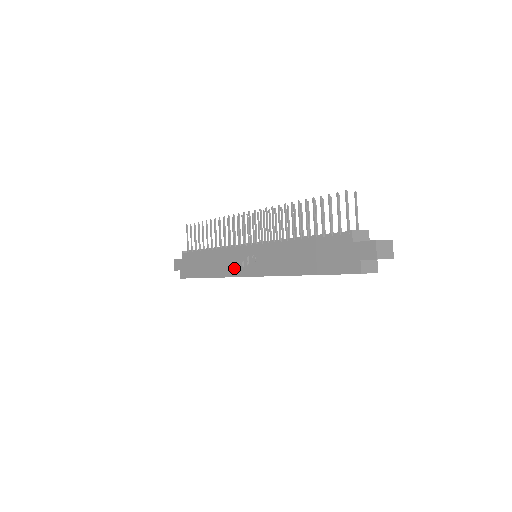
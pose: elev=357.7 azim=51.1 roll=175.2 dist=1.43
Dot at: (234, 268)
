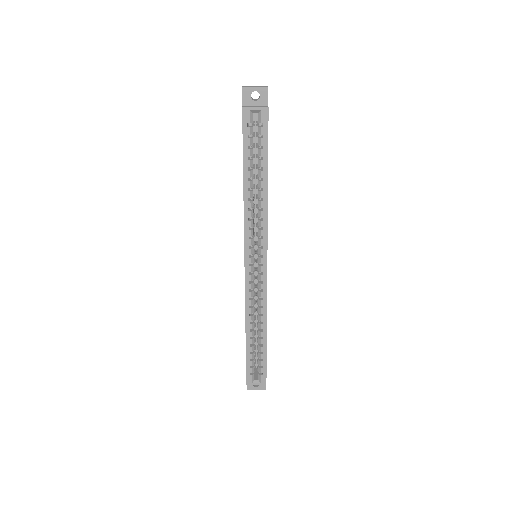
Dot at: occluded
